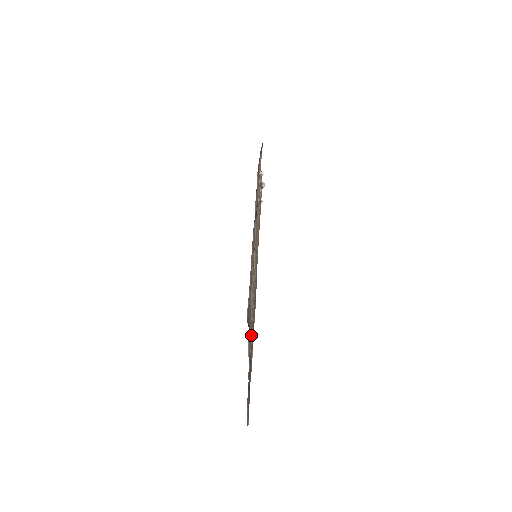
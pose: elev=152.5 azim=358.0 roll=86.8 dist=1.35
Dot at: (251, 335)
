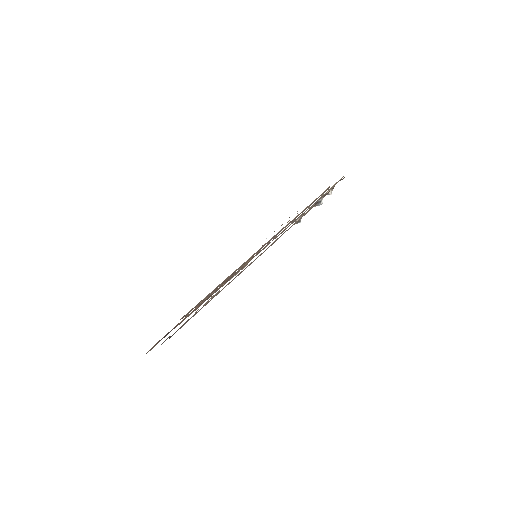
Dot at: (201, 303)
